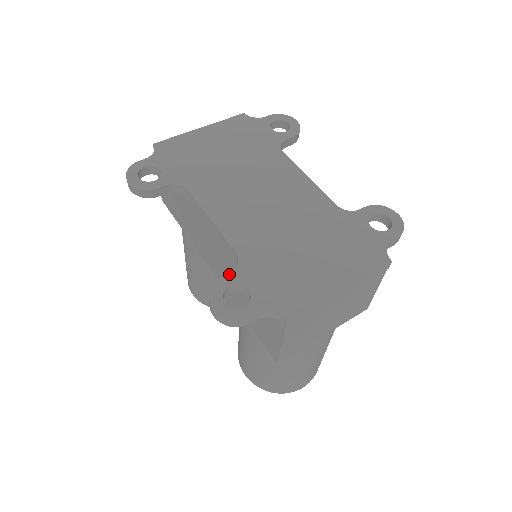
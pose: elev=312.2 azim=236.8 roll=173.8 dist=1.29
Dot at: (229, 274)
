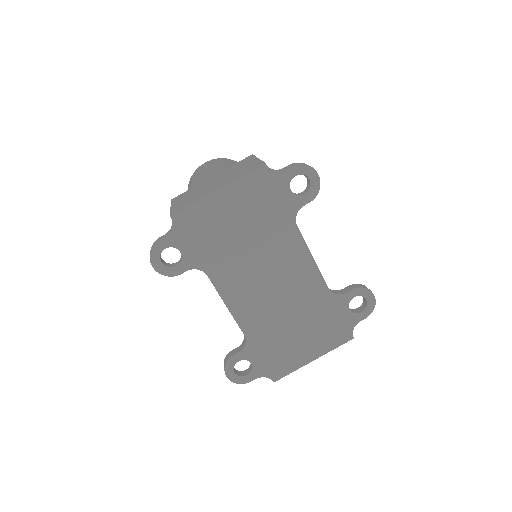
Dot at: (239, 353)
